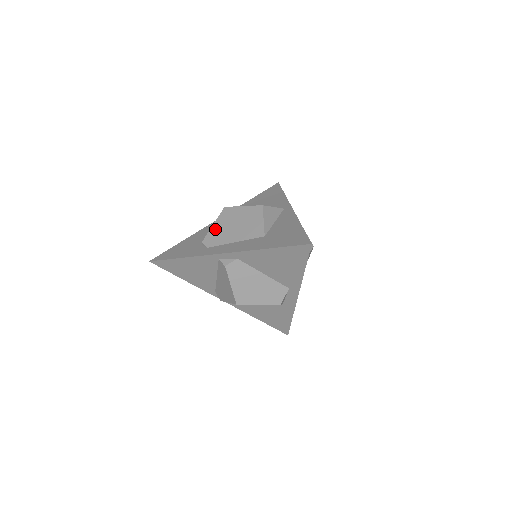
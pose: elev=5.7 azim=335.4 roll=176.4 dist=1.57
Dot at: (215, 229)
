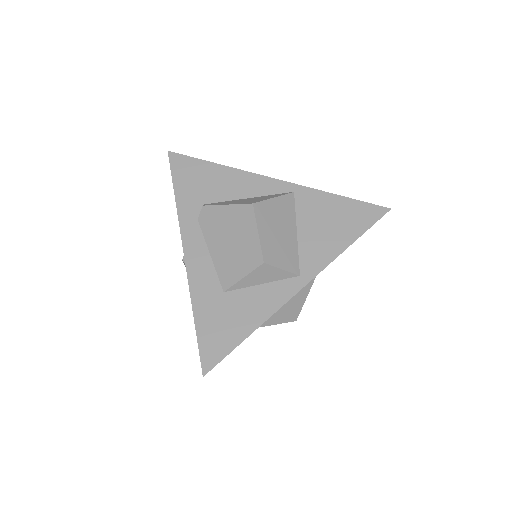
Dot at: (221, 212)
